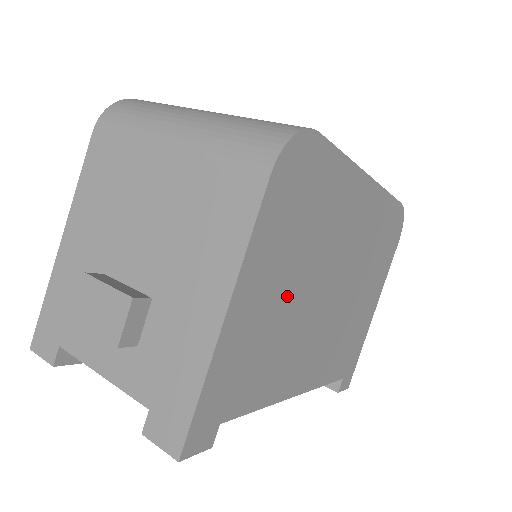
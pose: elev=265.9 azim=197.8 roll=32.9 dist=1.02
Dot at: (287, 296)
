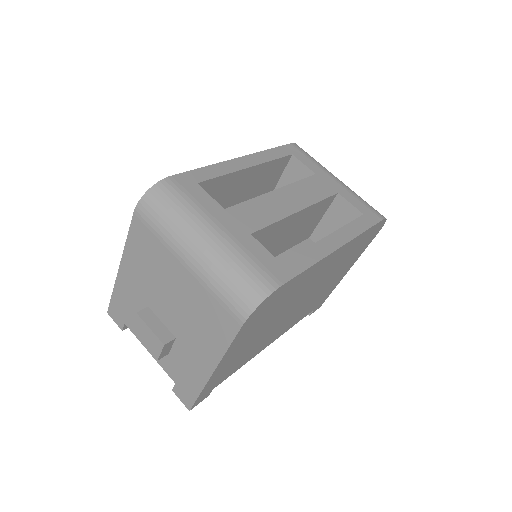
Dot at: (259, 335)
